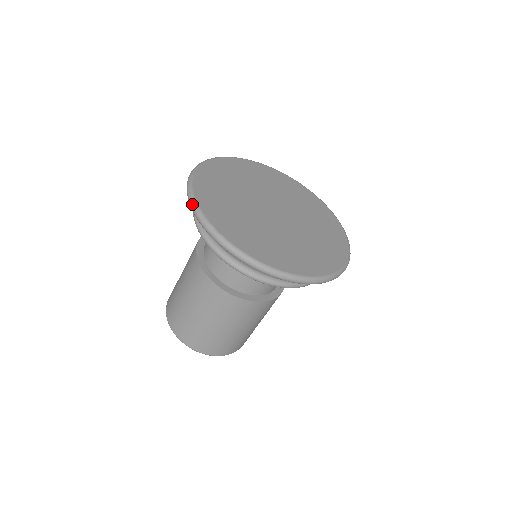
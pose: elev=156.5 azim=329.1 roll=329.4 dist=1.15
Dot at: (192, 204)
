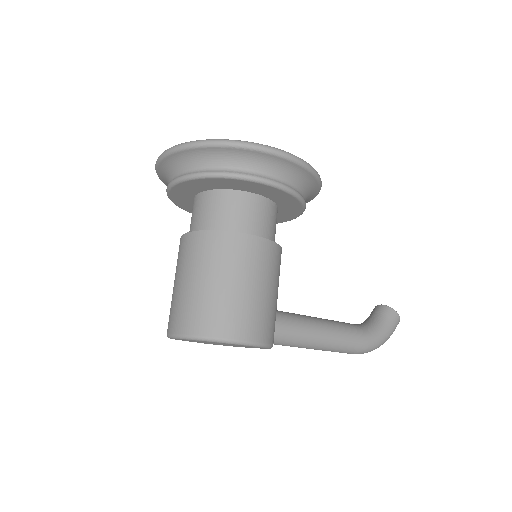
Dot at: occluded
